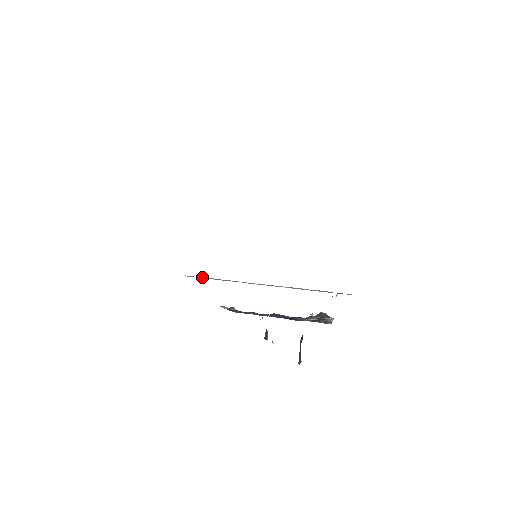
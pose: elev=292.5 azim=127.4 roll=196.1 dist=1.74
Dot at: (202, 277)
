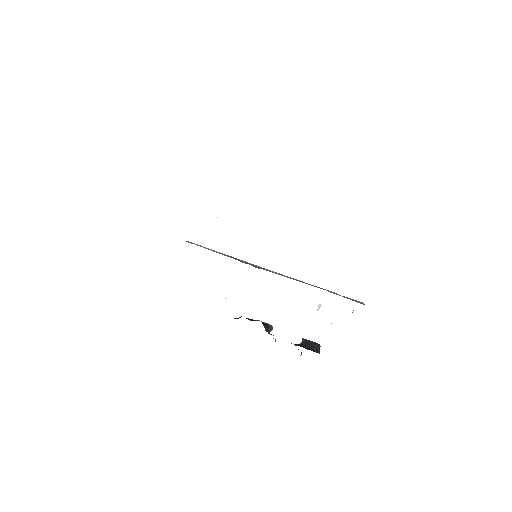
Dot at: occluded
